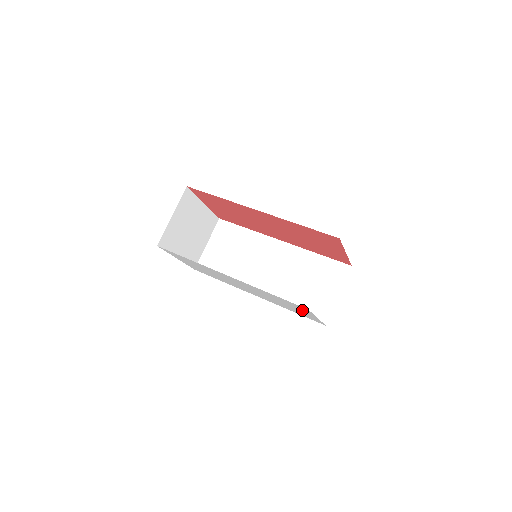
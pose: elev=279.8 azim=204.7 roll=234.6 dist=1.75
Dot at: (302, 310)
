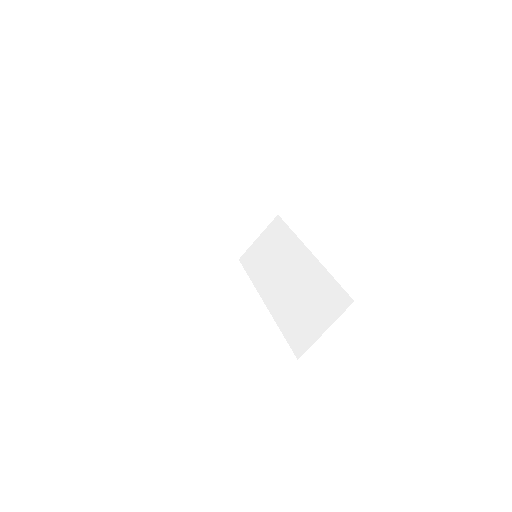
Dot at: occluded
